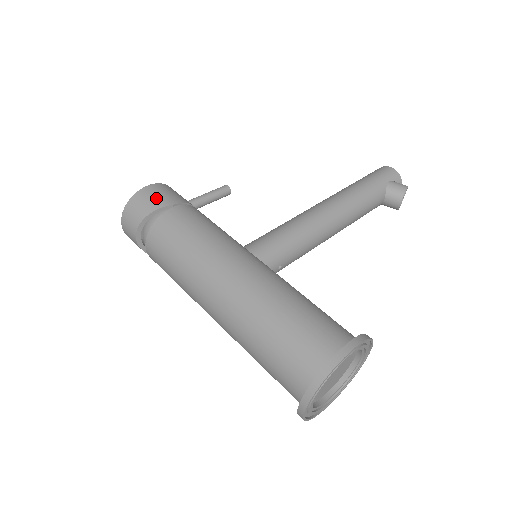
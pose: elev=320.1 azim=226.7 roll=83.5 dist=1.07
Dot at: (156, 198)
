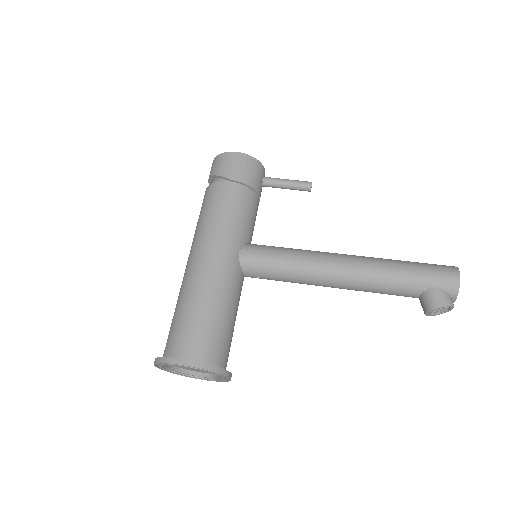
Dot at: (228, 166)
